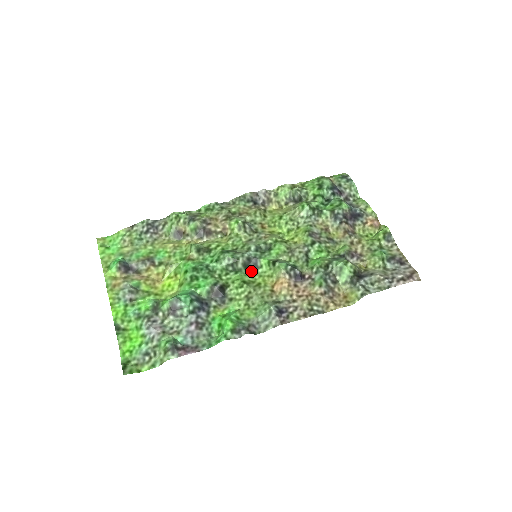
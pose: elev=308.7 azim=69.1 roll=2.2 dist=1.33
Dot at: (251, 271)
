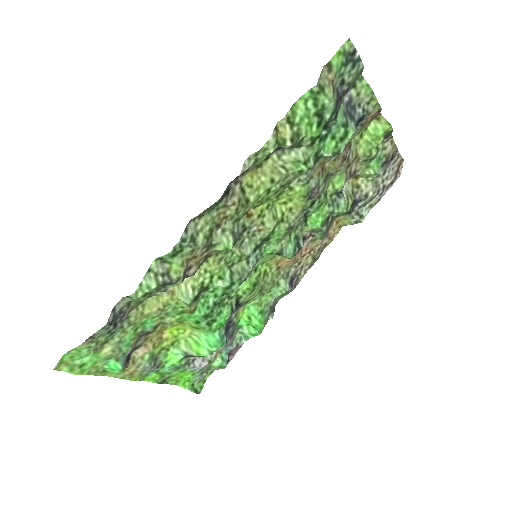
Dot at: occluded
